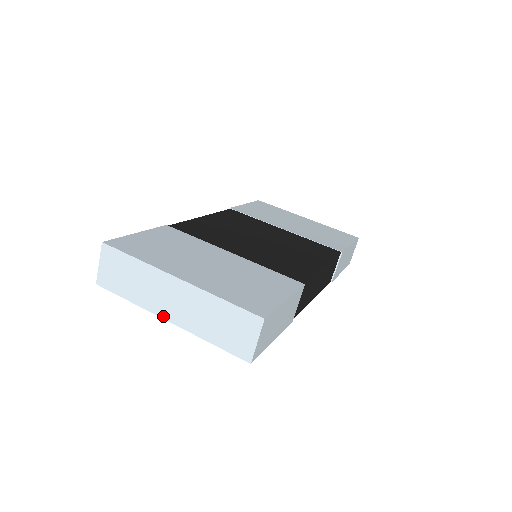
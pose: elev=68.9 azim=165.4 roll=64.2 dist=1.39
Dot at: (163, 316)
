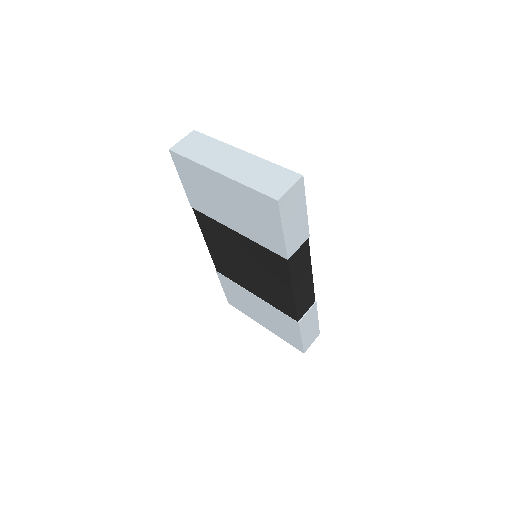
Dot at: (216, 170)
